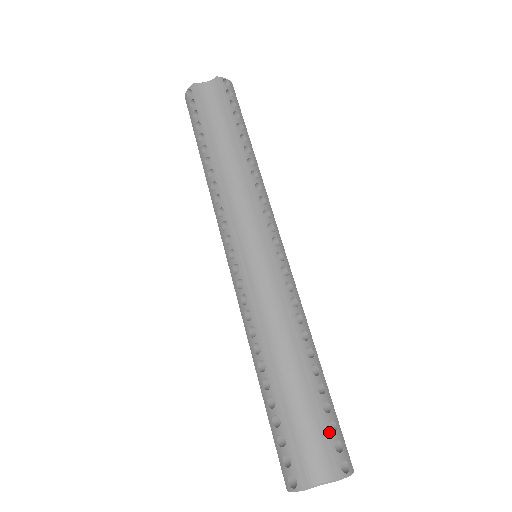
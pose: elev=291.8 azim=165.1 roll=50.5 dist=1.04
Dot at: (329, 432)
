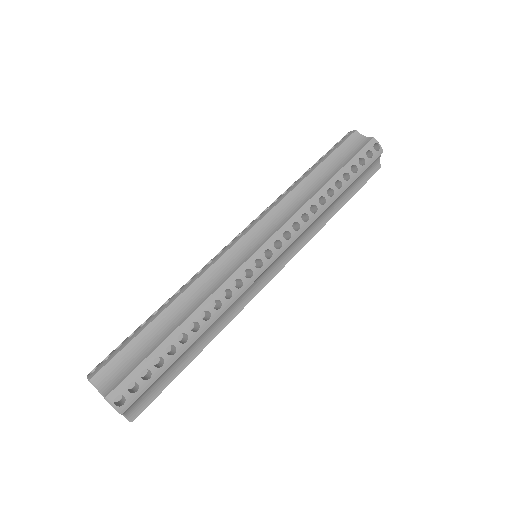
Dot at: (139, 373)
